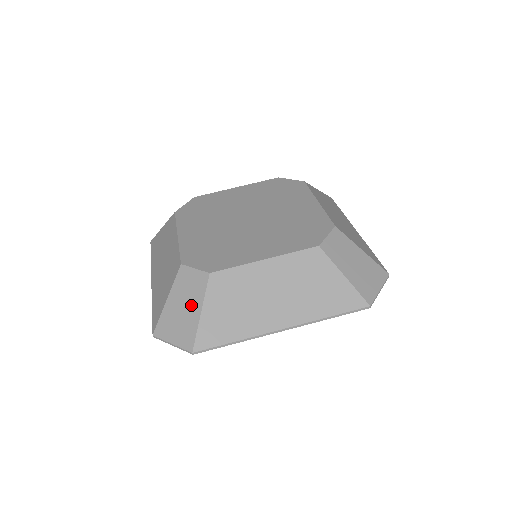
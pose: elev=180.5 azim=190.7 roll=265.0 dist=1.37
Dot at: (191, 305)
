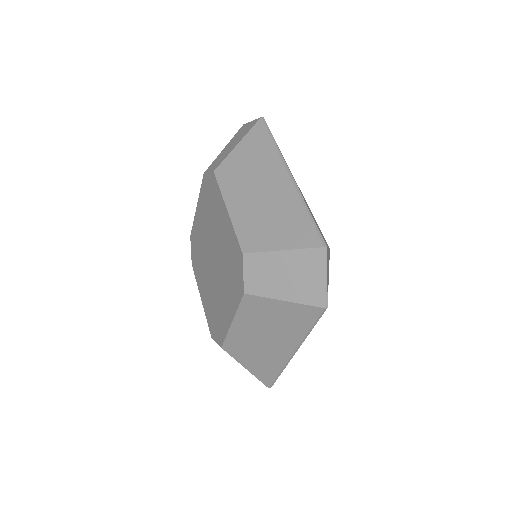
Dot at: occluded
